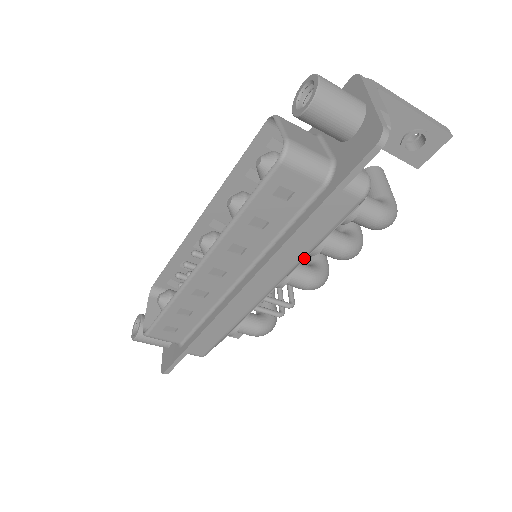
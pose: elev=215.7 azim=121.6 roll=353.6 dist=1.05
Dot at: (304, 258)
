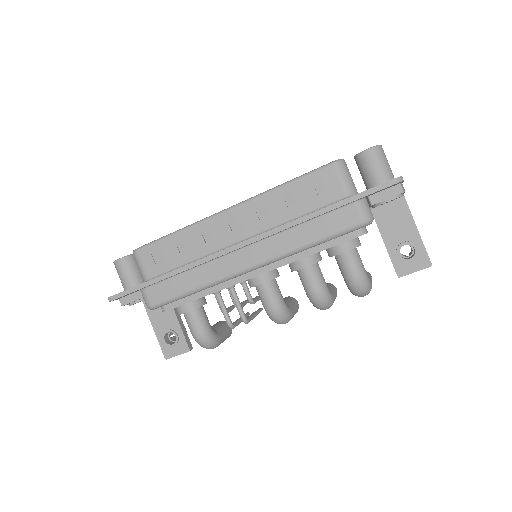
Dot at: (296, 251)
